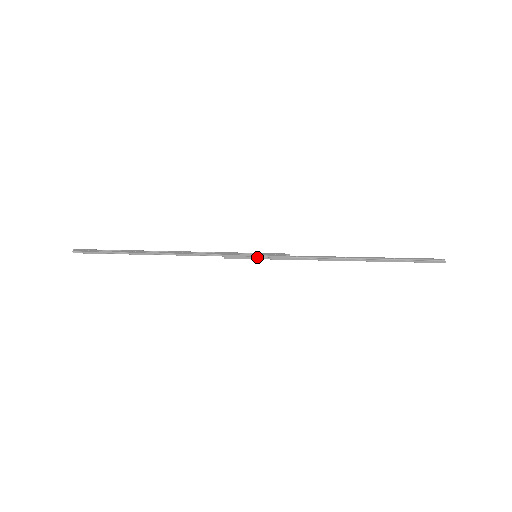
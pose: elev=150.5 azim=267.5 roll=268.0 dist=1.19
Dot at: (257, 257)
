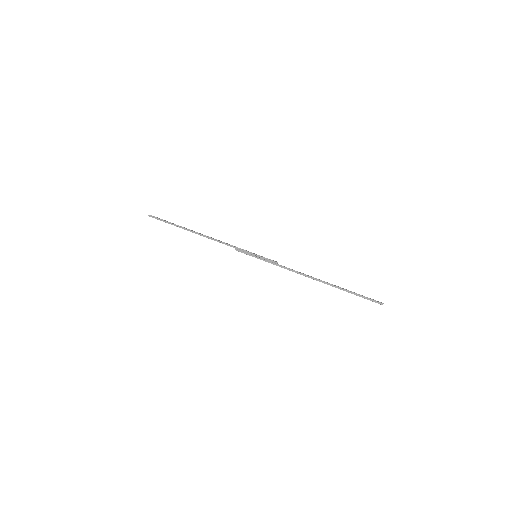
Dot at: (256, 256)
